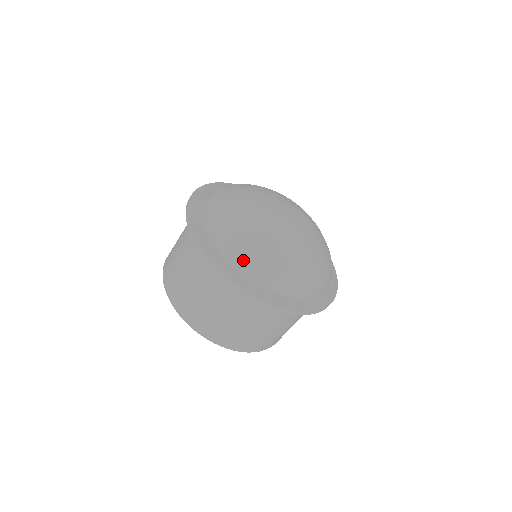
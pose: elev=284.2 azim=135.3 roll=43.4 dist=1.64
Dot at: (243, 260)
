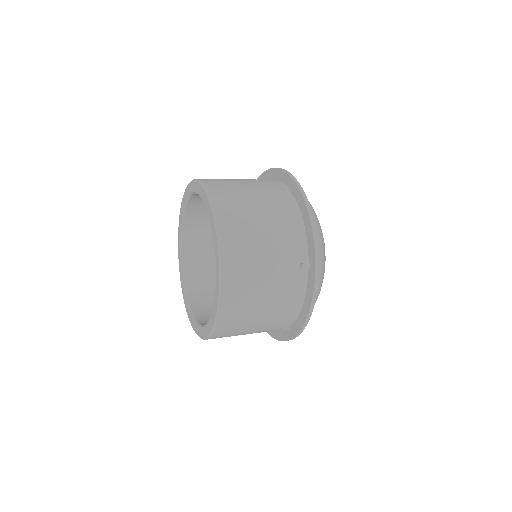
Dot at: occluded
